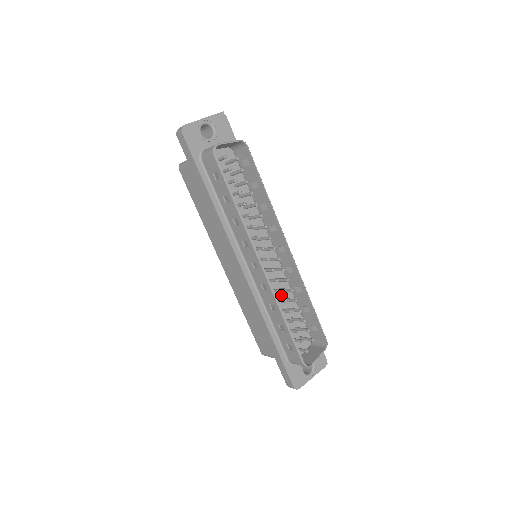
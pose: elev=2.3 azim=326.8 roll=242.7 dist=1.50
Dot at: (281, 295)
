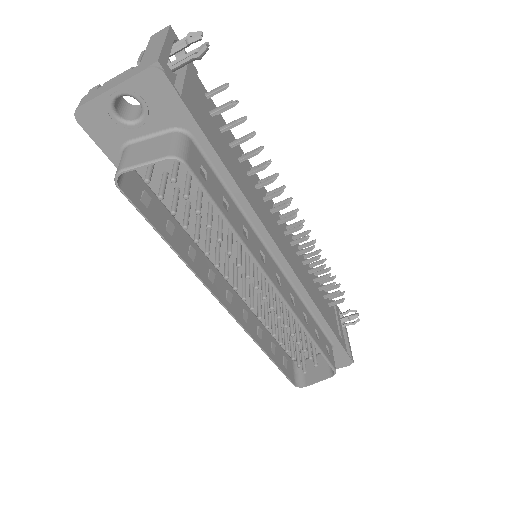
Dot at: (286, 307)
